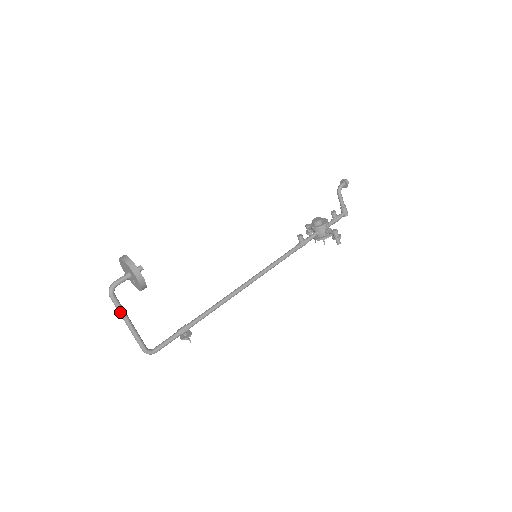
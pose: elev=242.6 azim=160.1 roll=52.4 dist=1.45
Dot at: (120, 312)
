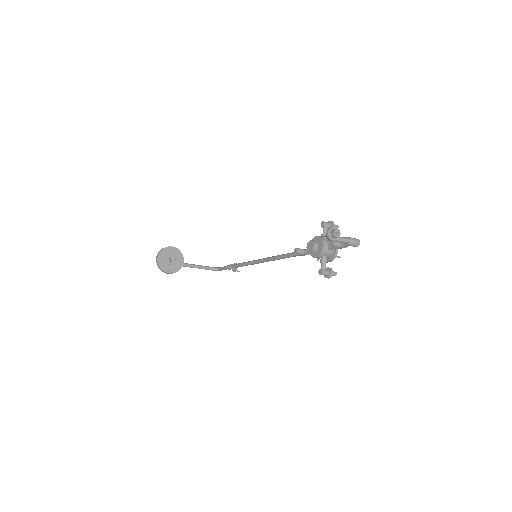
Dot at: occluded
